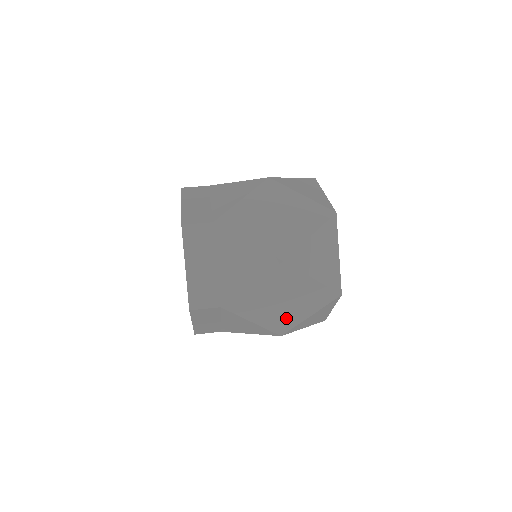
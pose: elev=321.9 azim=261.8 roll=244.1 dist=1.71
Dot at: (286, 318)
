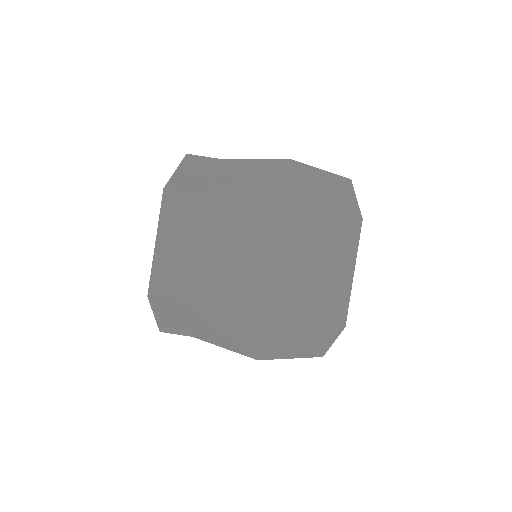
Dot at: occluded
